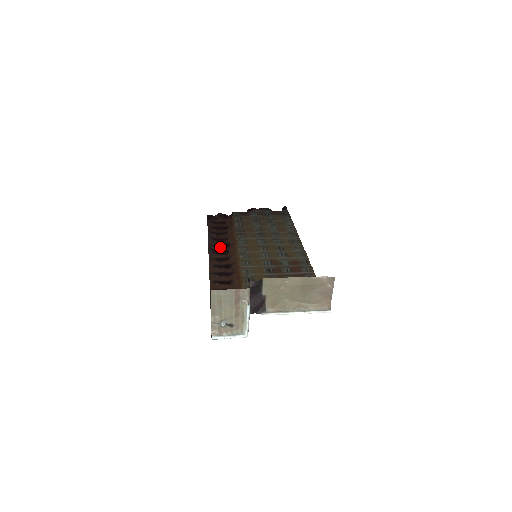
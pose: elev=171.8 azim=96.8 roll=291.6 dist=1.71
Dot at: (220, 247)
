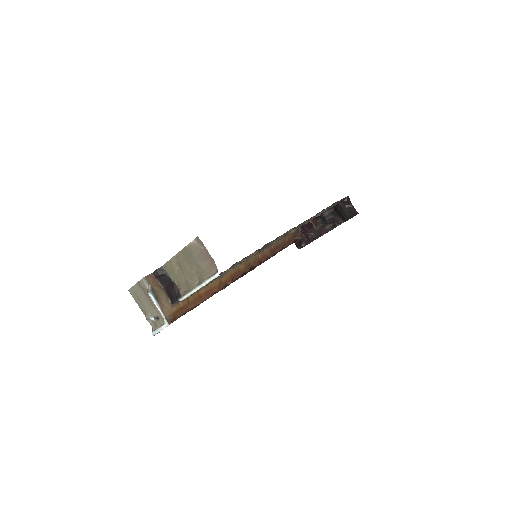
Dot at: occluded
